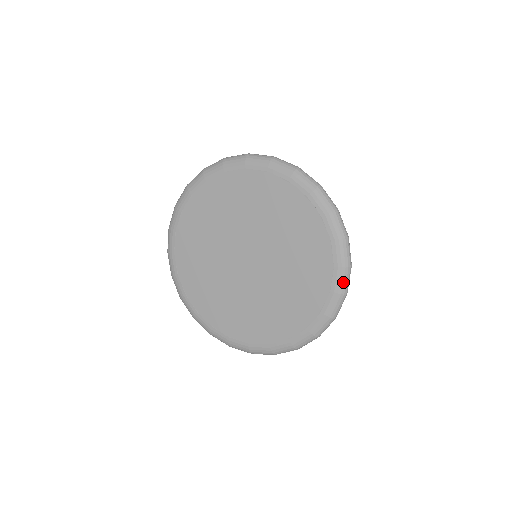
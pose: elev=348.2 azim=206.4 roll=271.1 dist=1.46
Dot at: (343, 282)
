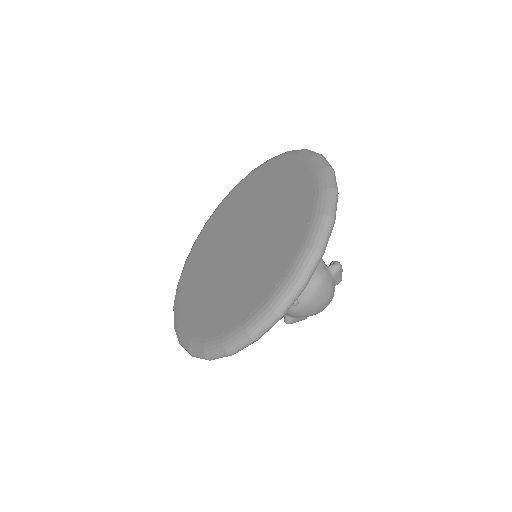
Dot at: (320, 162)
